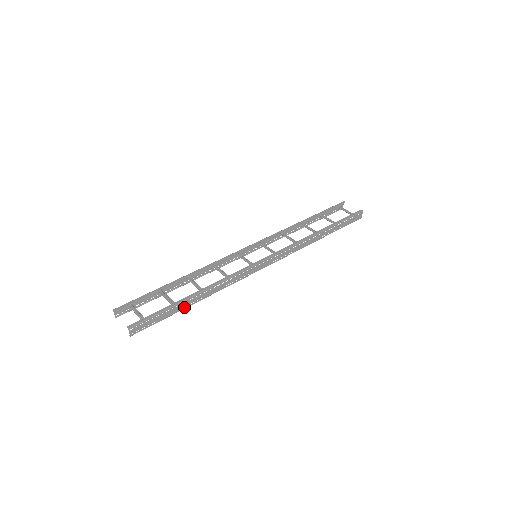
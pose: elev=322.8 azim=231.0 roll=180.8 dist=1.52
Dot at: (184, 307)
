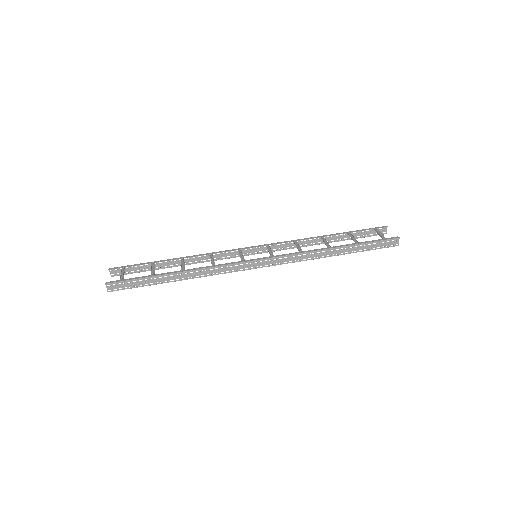
Dot at: (163, 281)
